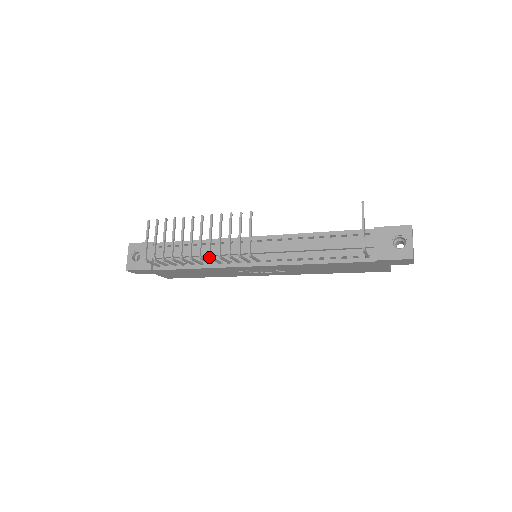
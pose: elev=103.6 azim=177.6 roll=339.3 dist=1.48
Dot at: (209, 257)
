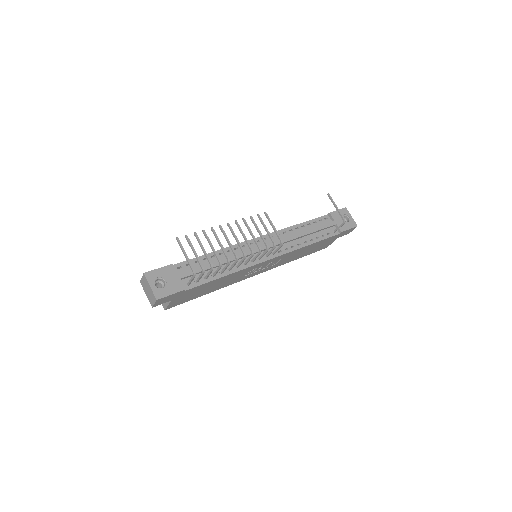
Dot at: (252, 254)
